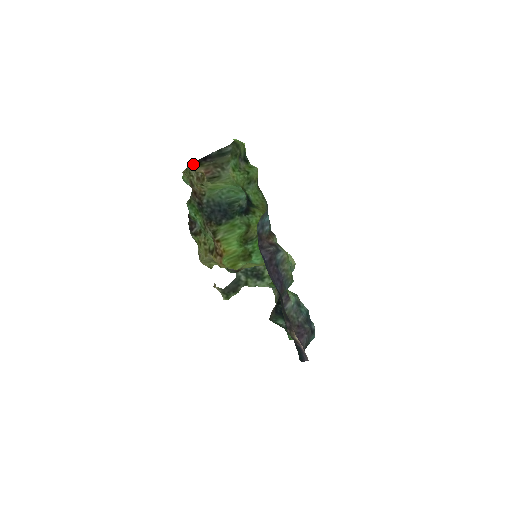
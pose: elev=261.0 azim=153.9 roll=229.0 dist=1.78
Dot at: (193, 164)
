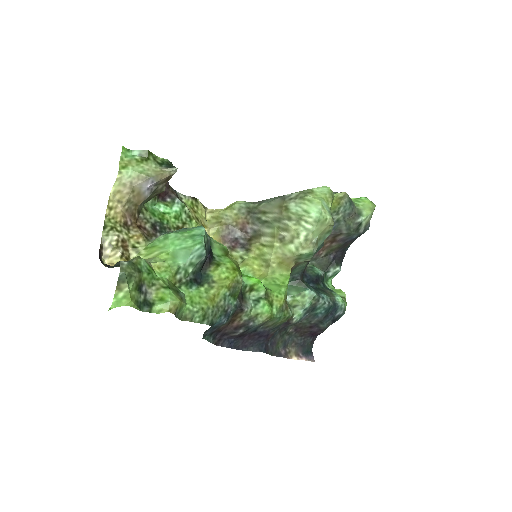
Dot at: (100, 260)
